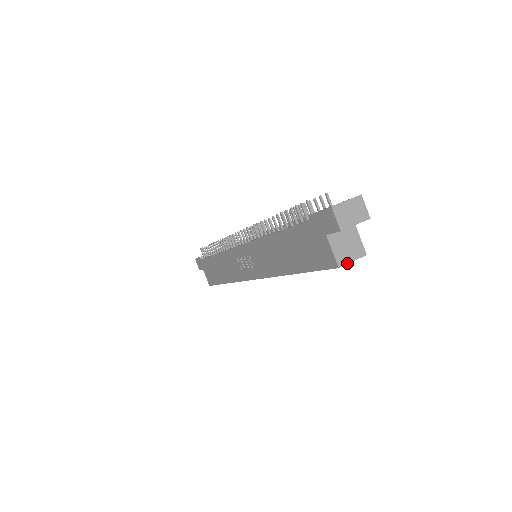
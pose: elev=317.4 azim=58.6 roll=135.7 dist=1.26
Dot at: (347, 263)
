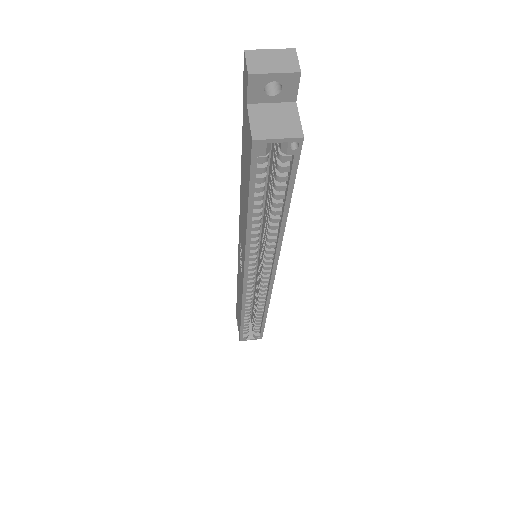
Dot at: (268, 138)
